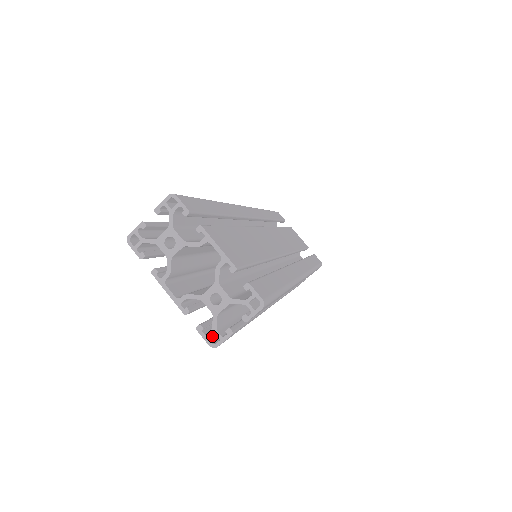
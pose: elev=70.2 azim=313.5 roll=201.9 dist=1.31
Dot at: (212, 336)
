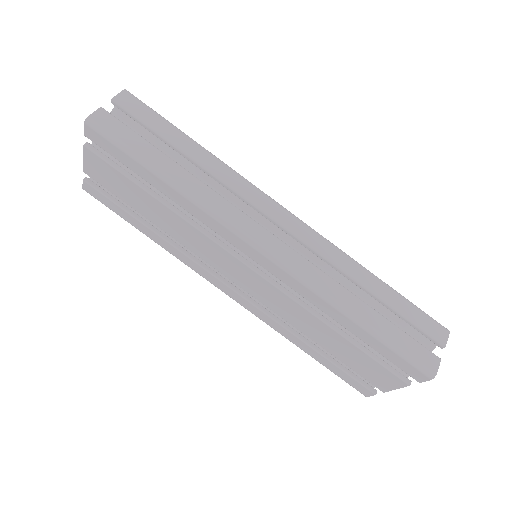
Dot at: (95, 131)
